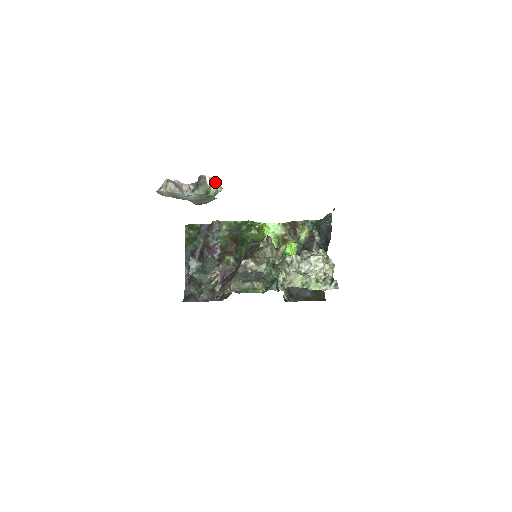
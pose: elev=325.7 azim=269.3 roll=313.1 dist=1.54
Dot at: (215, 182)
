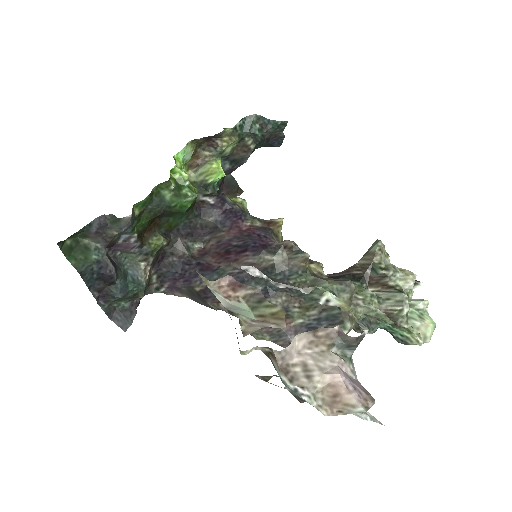
Dot at: occluded
